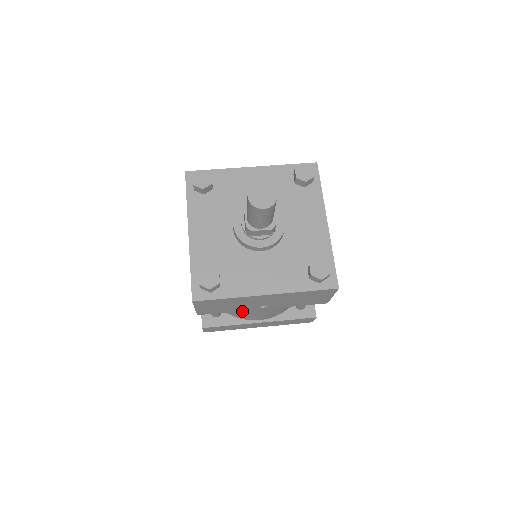
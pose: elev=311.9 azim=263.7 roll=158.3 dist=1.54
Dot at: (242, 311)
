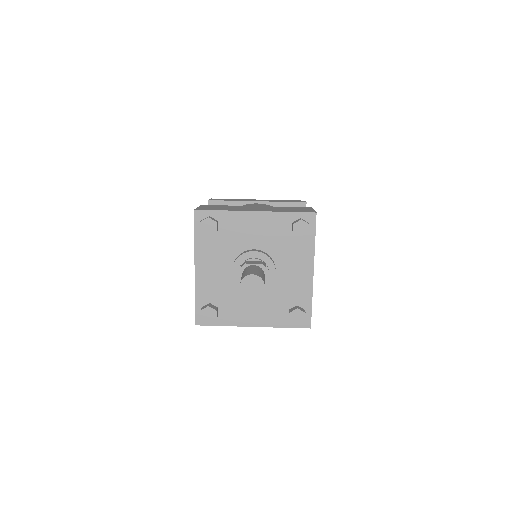
Dot at: occluded
